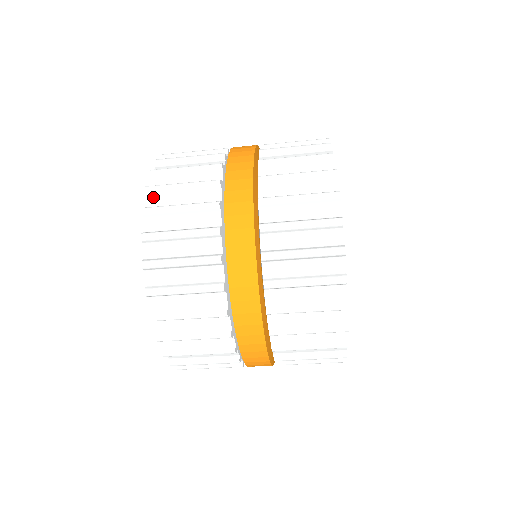
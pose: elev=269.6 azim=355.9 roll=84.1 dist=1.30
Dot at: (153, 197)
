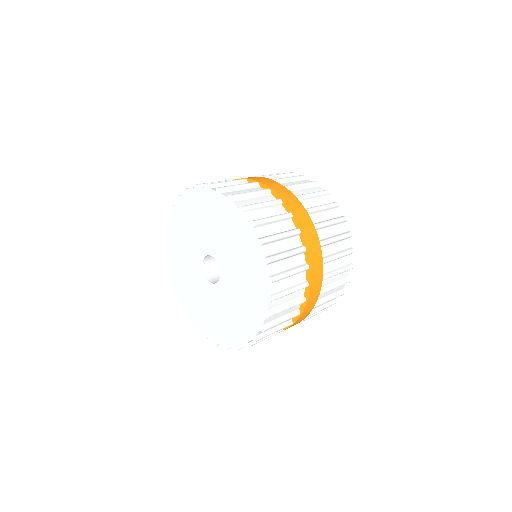
Dot at: (265, 247)
